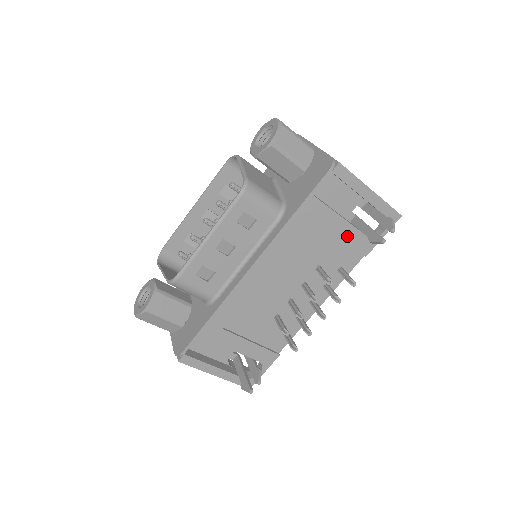
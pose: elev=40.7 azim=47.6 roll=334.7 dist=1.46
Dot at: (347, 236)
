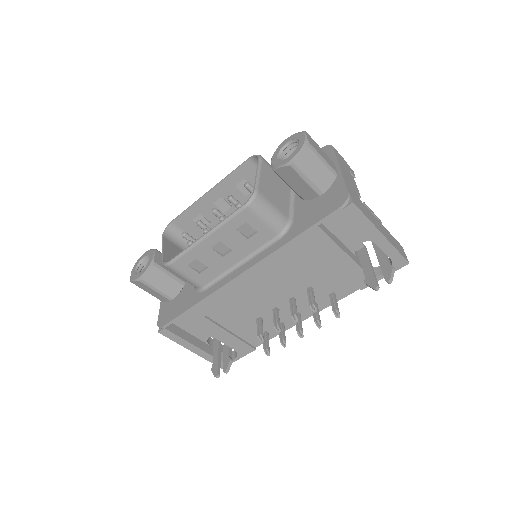
Dot at: (346, 268)
